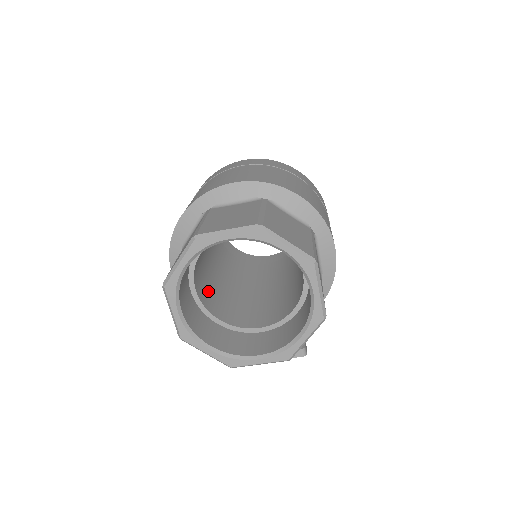
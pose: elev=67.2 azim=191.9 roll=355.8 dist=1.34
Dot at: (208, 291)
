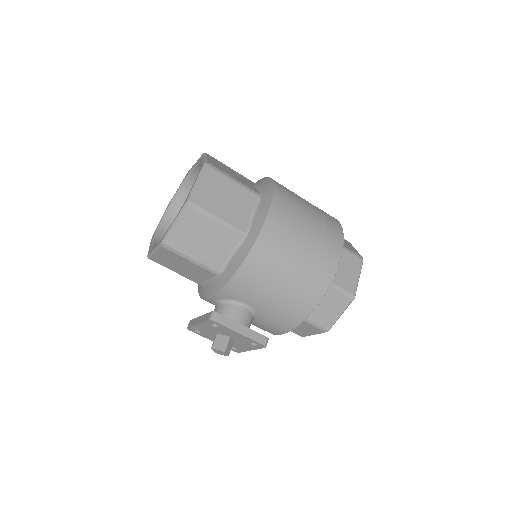
Dot at: occluded
